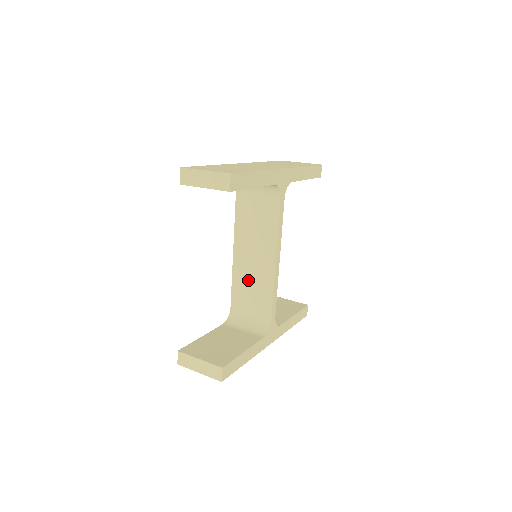
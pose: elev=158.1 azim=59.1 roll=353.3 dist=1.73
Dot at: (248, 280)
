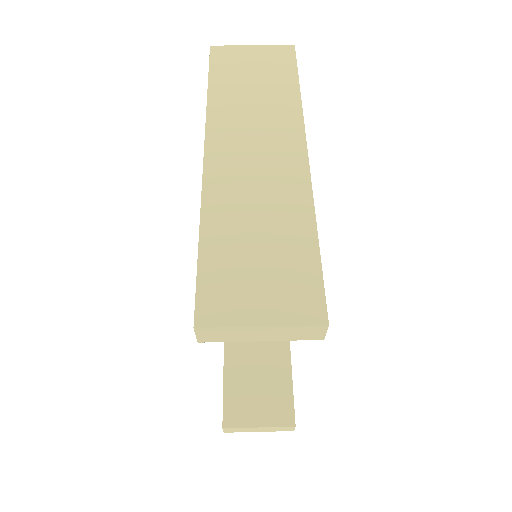
Dot at: occluded
